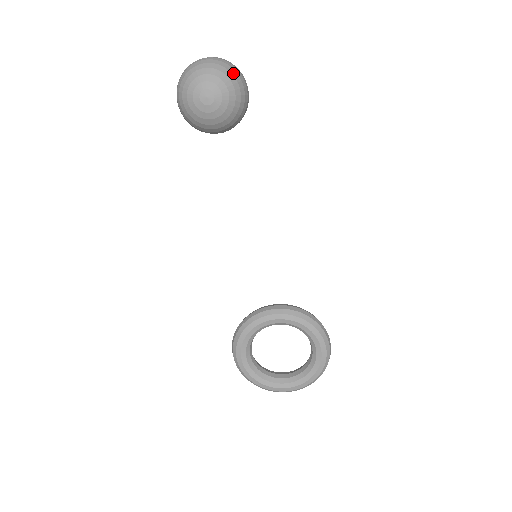
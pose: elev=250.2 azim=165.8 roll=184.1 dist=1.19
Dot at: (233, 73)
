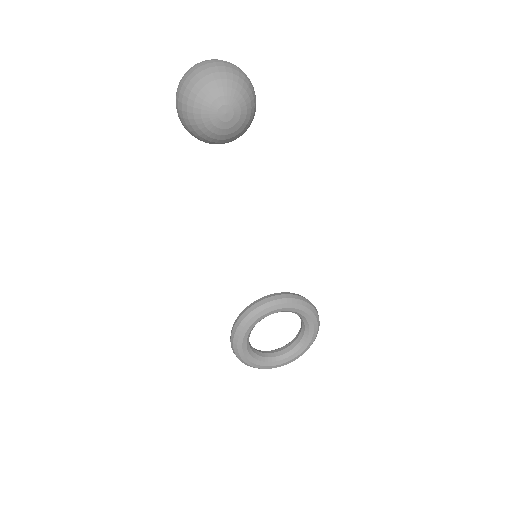
Dot at: (246, 82)
